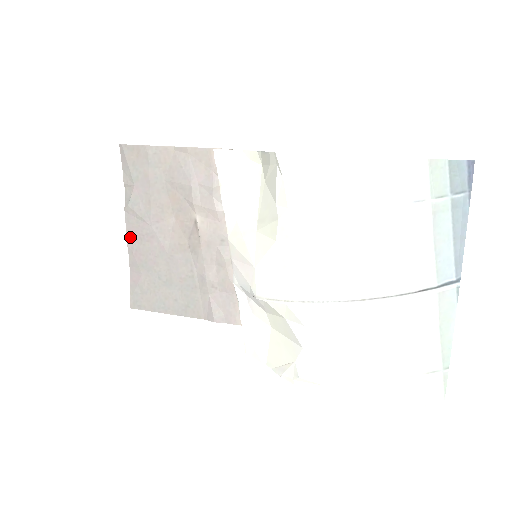
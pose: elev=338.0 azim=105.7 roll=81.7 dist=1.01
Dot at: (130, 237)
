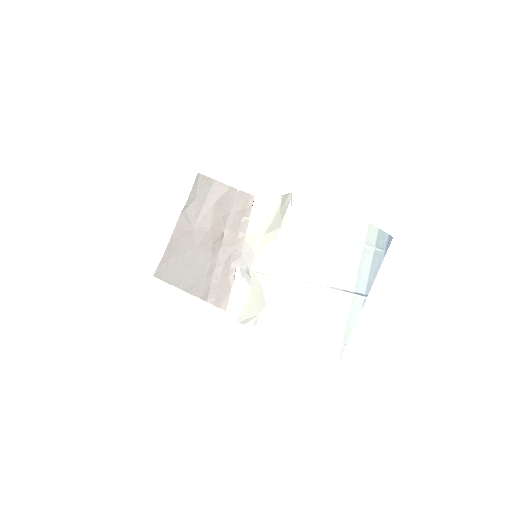
Dot at: (176, 230)
